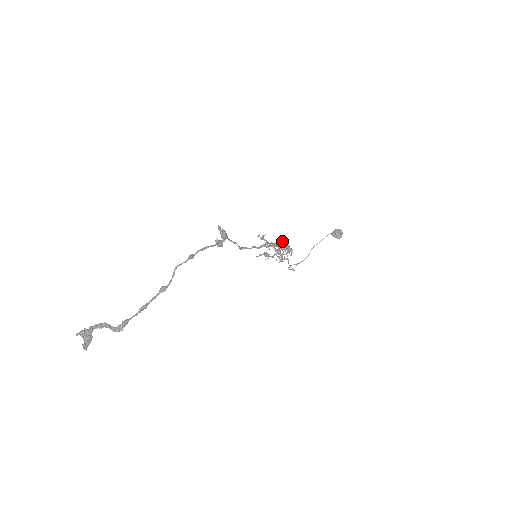
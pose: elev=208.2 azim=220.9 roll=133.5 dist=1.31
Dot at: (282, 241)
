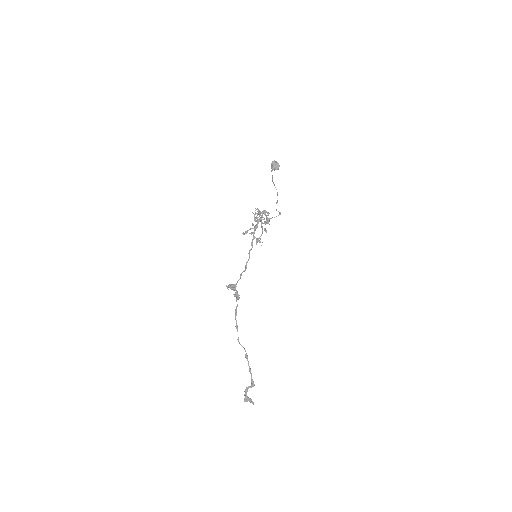
Dot at: occluded
